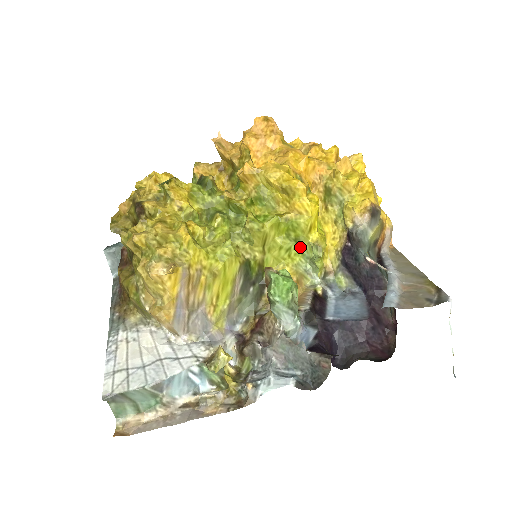
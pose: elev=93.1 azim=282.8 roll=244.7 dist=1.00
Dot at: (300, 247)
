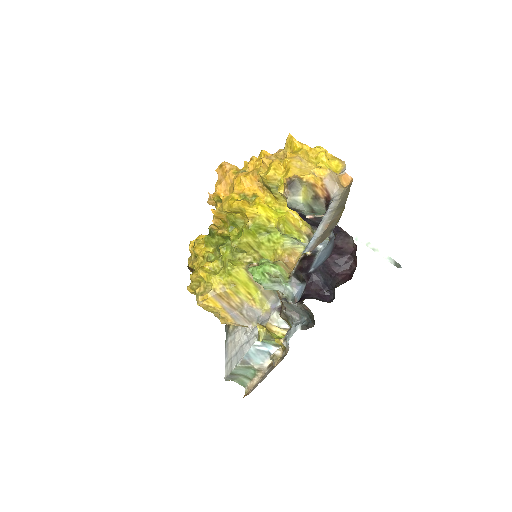
Dot at: (275, 234)
